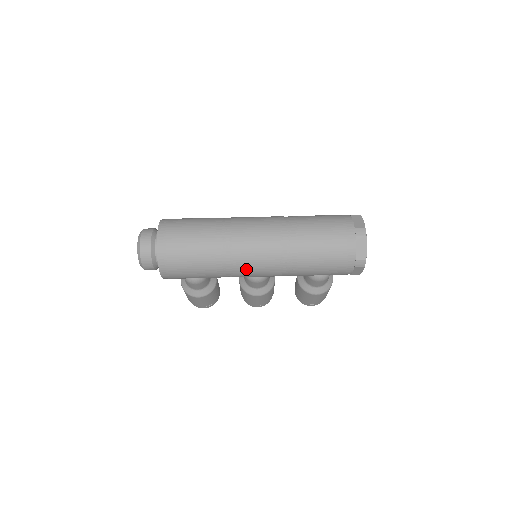
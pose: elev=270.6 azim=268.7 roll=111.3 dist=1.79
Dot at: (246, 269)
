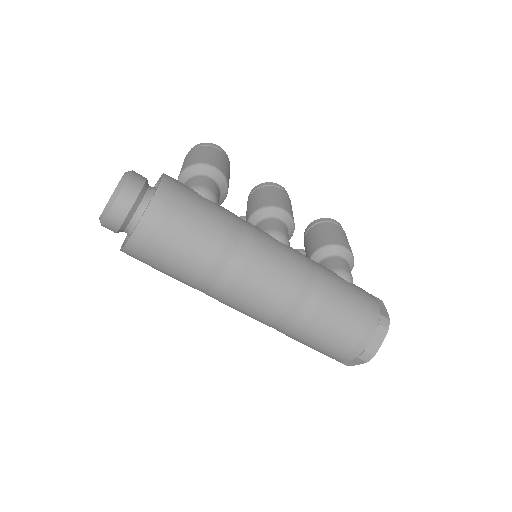
Dot at: occluded
